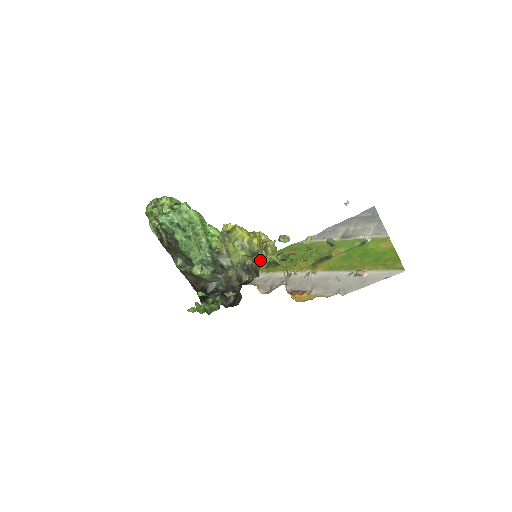
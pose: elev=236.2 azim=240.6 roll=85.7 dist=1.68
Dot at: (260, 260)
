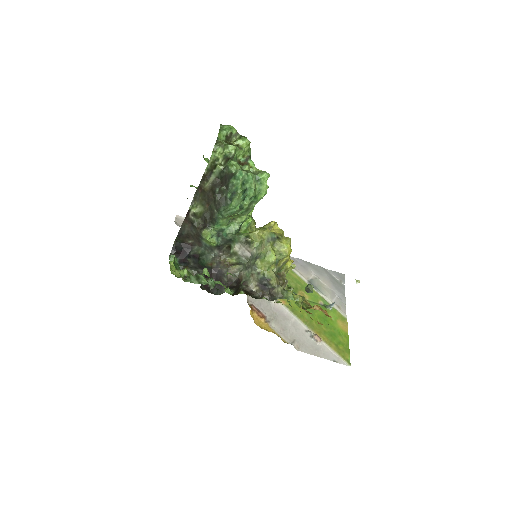
Dot at: (287, 291)
